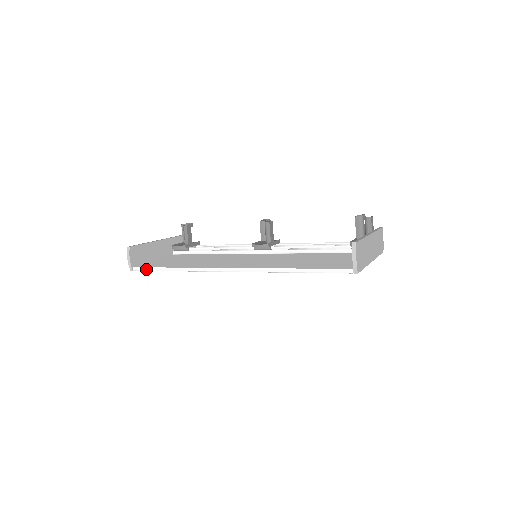
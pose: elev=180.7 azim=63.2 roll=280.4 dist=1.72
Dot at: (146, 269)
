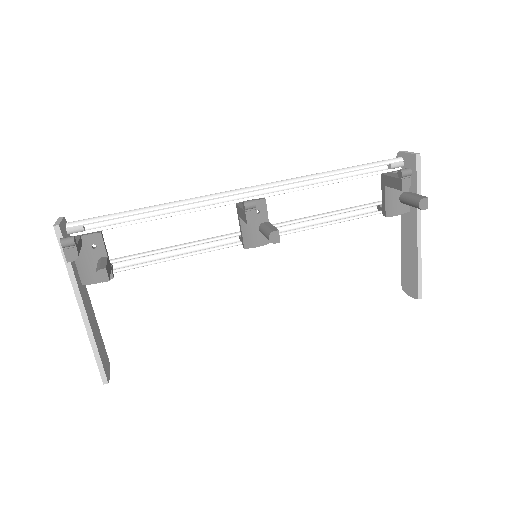
Dot at: (135, 358)
